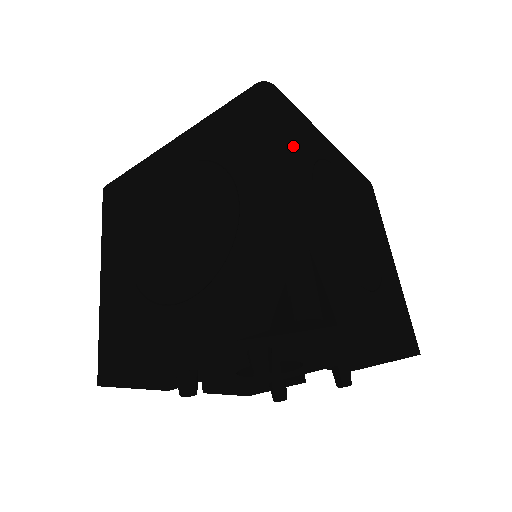
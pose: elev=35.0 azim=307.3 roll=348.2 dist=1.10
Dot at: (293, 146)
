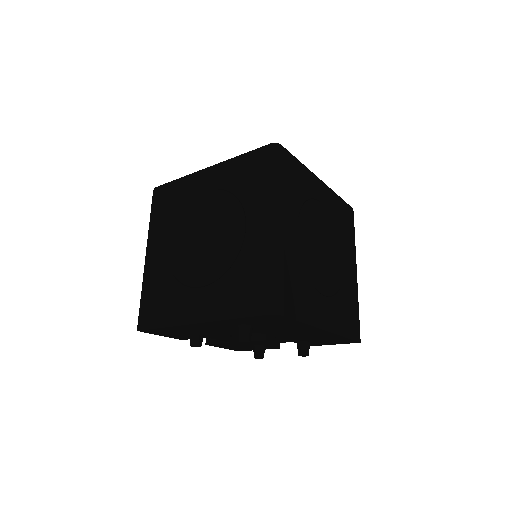
Dot at: (288, 194)
